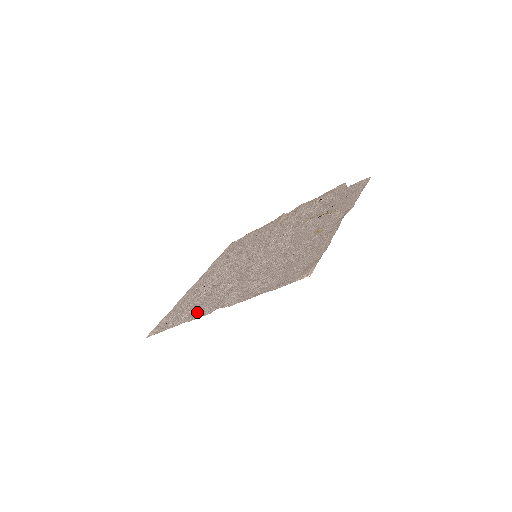
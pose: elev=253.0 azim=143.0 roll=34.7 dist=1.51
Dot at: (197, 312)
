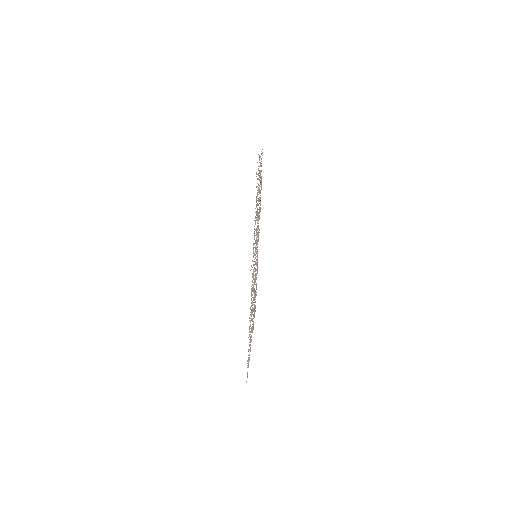
Dot at: occluded
